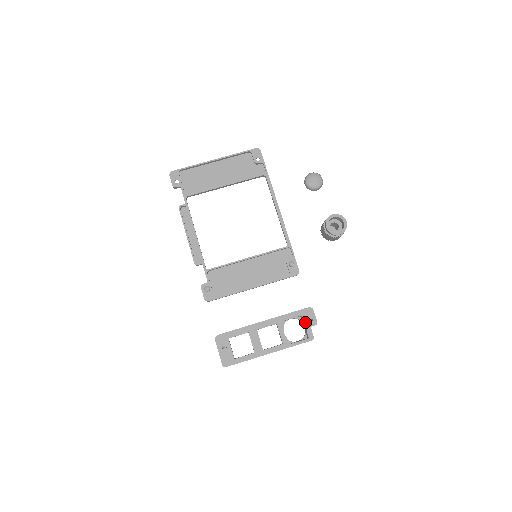
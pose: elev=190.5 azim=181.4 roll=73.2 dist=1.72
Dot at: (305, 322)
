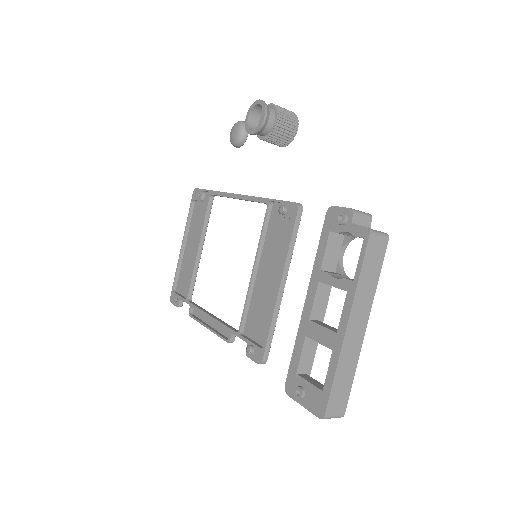
Dot at: (340, 231)
